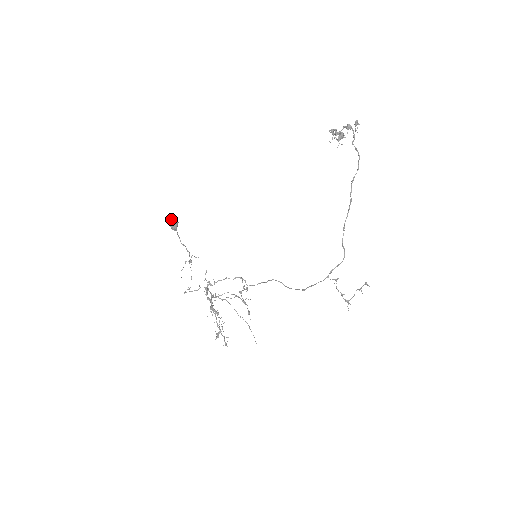
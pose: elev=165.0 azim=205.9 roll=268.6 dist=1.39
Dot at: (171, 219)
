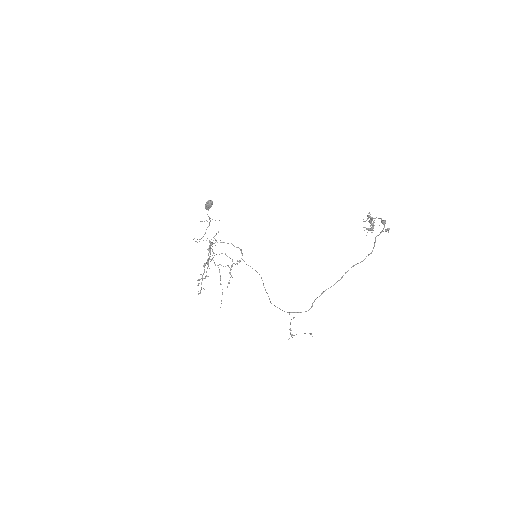
Dot at: (208, 202)
